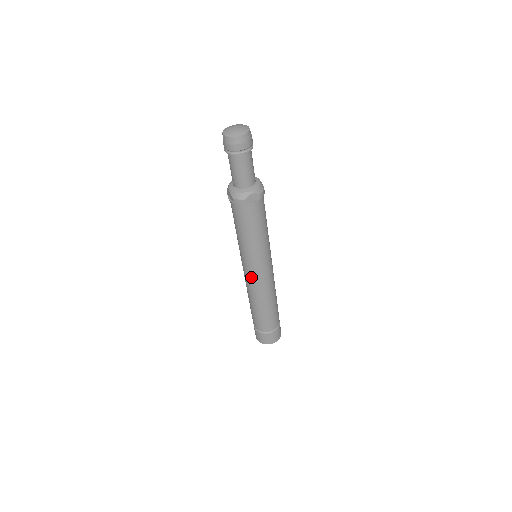
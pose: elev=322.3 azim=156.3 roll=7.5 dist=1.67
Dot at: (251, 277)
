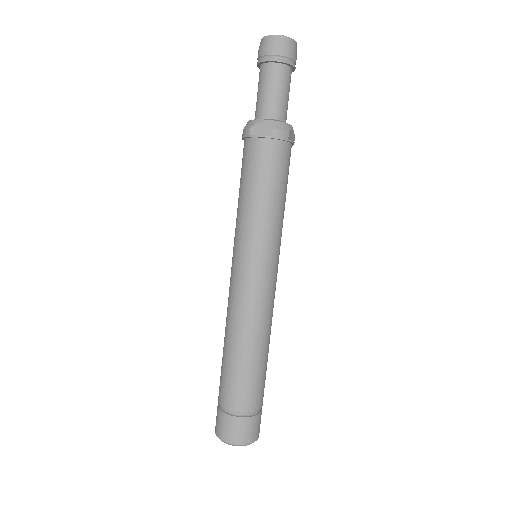
Dot at: (261, 284)
